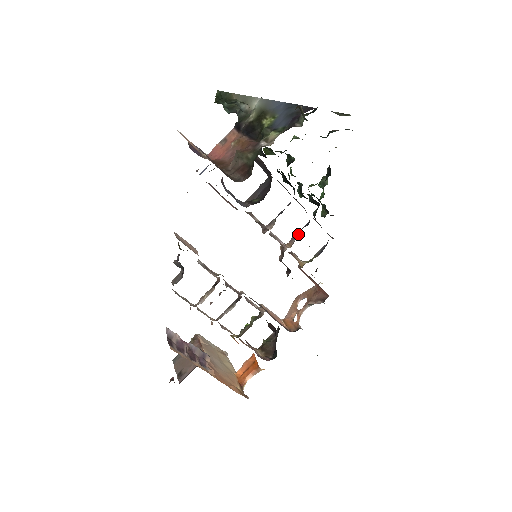
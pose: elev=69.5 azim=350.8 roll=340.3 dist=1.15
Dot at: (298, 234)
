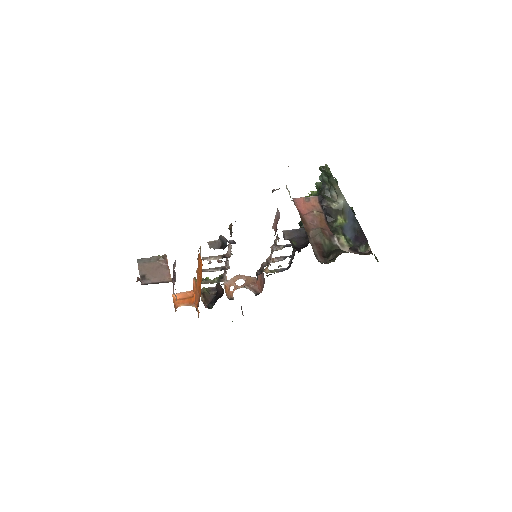
Dot at: (283, 258)
